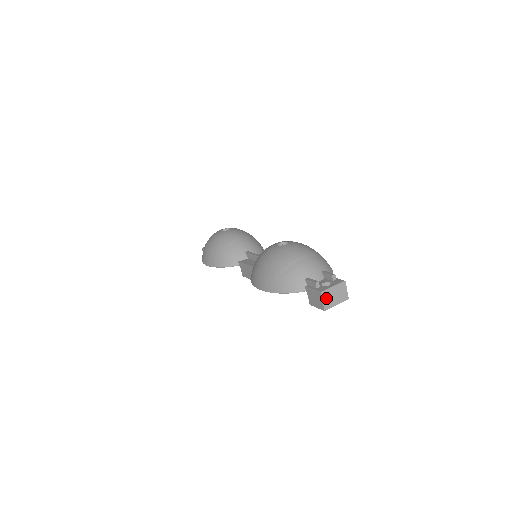
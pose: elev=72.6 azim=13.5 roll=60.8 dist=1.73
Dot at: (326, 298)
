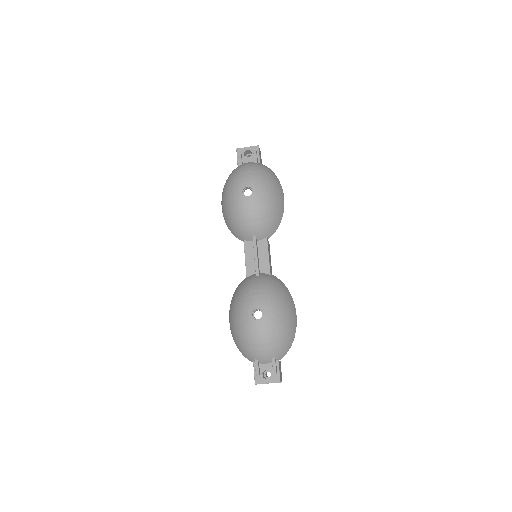
Dot at: occluded
